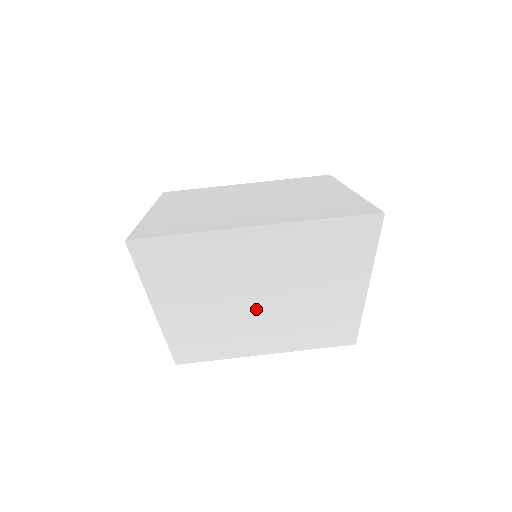
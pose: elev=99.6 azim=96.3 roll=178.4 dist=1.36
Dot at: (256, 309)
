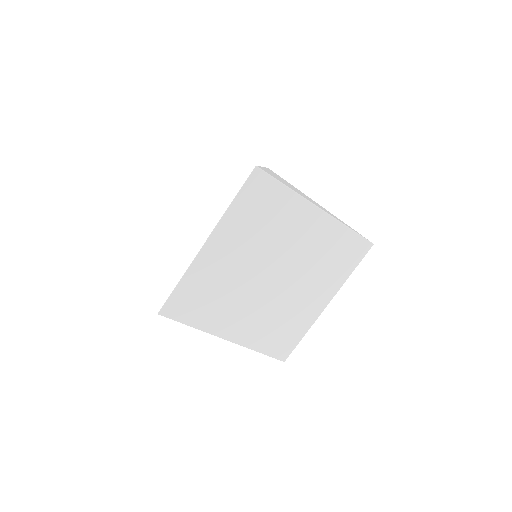
Dot at: (275, 284)
